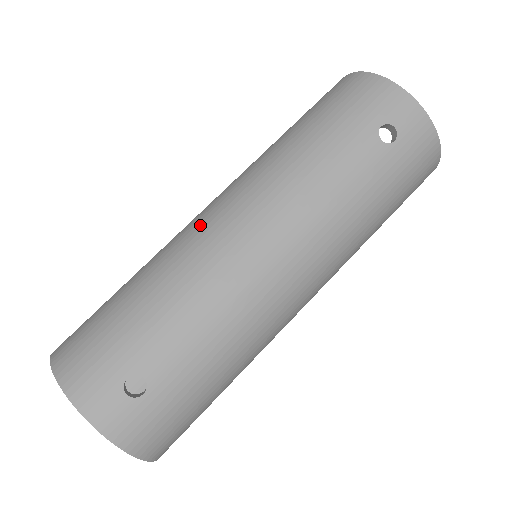
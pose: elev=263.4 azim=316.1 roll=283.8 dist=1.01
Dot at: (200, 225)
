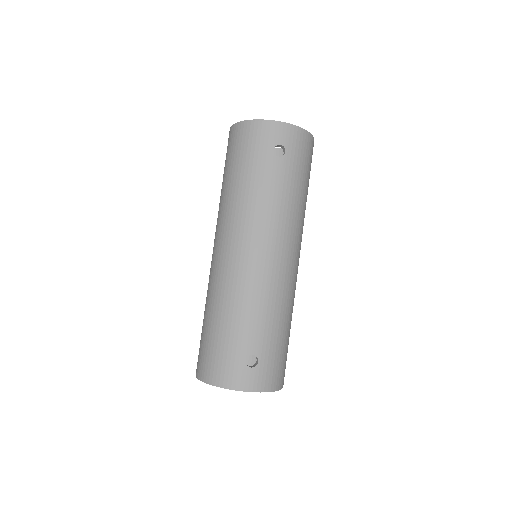
Dot at: (221, 265)
